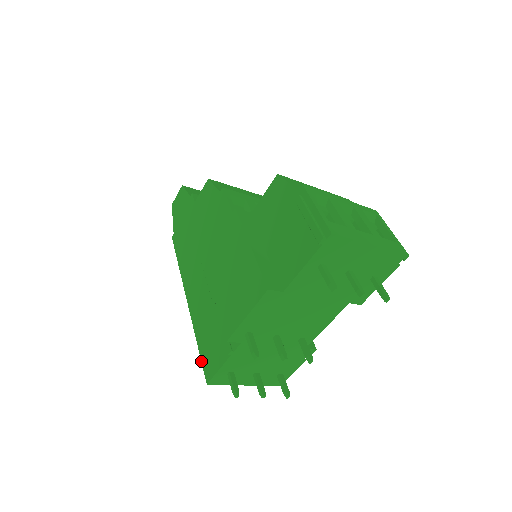
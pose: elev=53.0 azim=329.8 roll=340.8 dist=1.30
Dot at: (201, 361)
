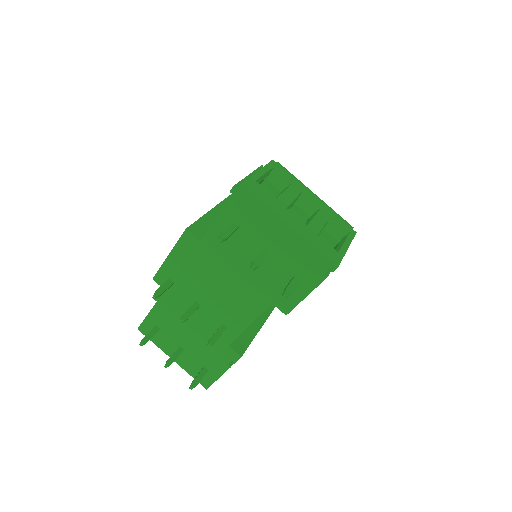
Dot at: occluded
